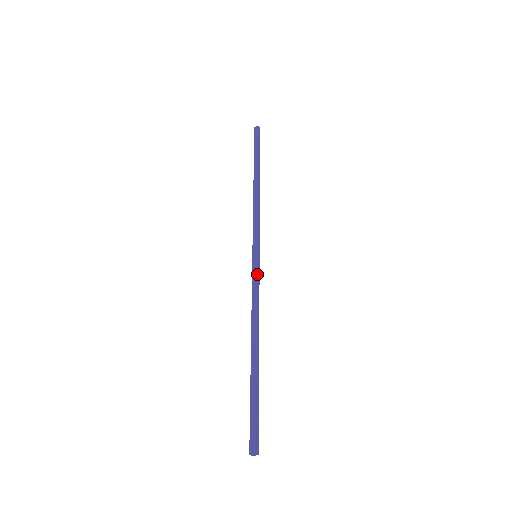
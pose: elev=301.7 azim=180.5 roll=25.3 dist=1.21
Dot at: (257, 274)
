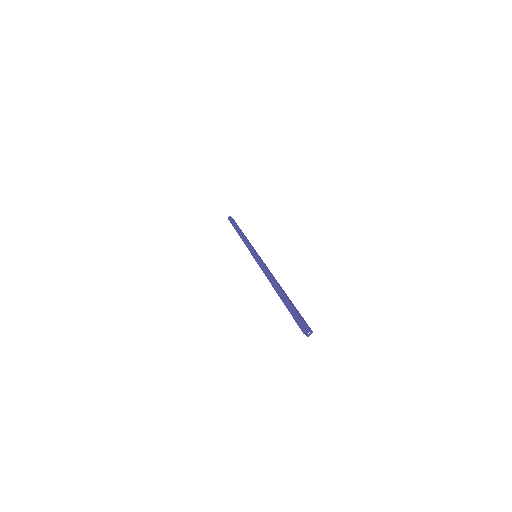
Dot at: (260, 259)
